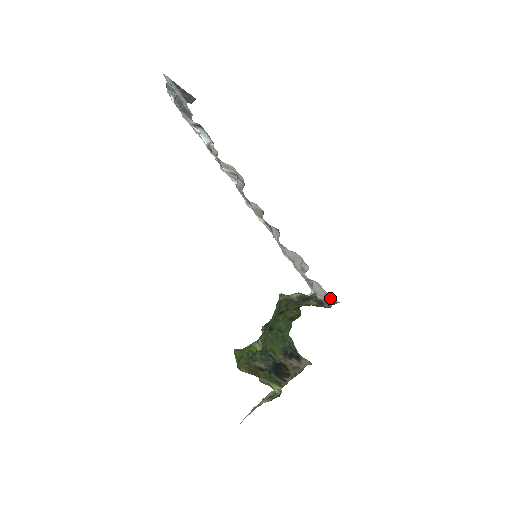
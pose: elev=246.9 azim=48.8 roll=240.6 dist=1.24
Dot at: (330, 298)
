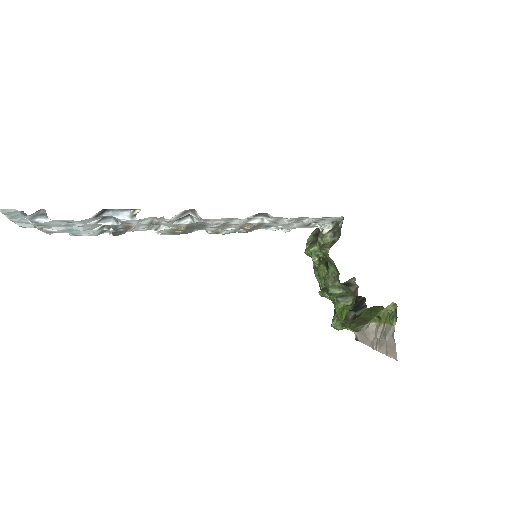
Dot at: occluded
